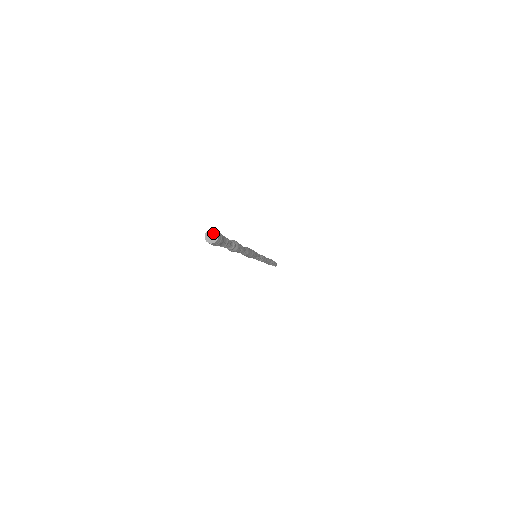
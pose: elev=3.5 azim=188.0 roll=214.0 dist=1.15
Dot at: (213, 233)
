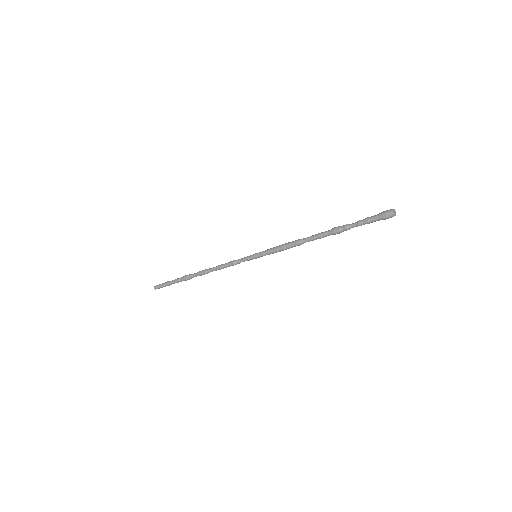
Dot at: occluded
